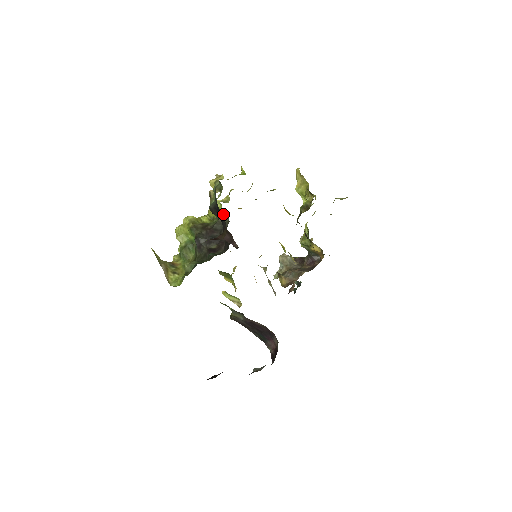
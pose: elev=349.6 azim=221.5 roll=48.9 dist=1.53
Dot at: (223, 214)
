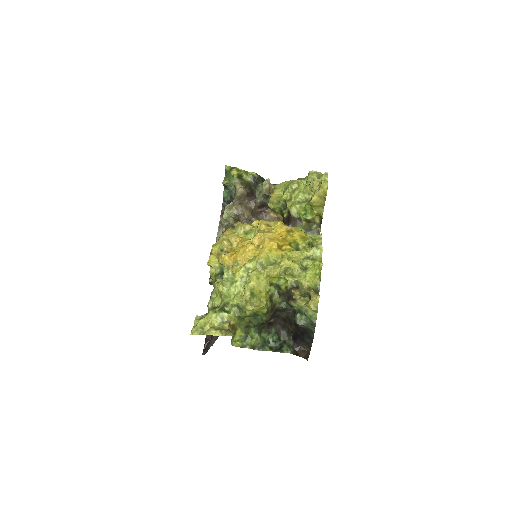
Dot at: occluded
